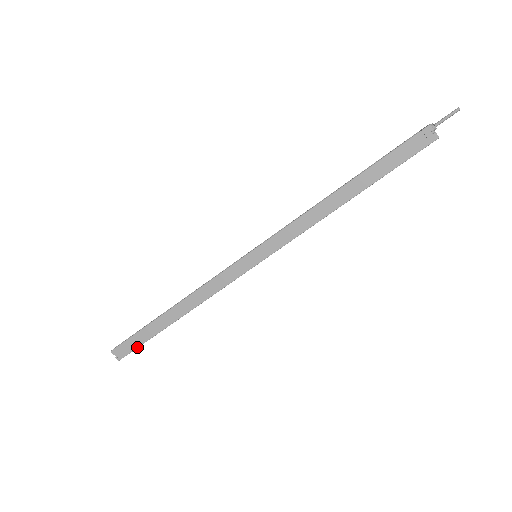
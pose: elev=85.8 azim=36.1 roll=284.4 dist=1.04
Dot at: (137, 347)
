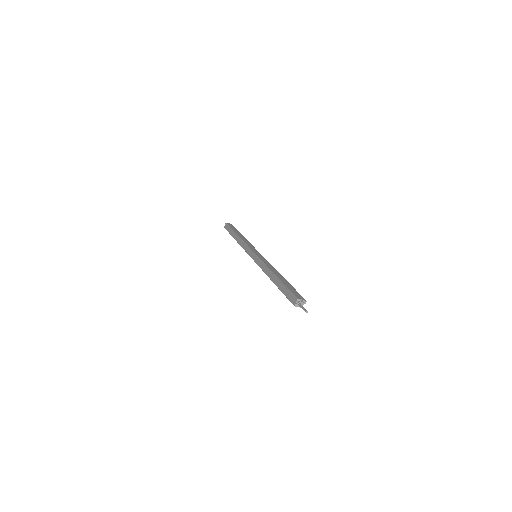
Dot at: occluded
